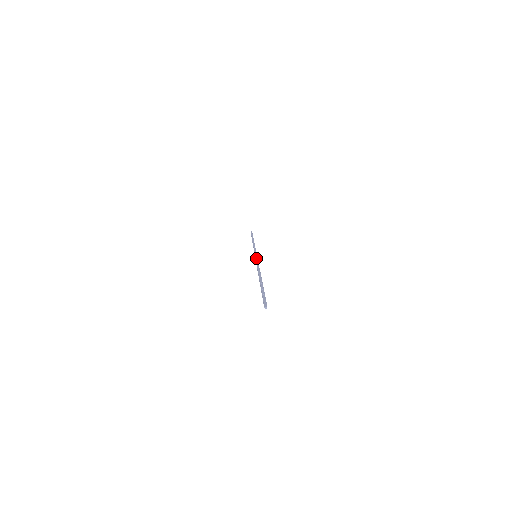
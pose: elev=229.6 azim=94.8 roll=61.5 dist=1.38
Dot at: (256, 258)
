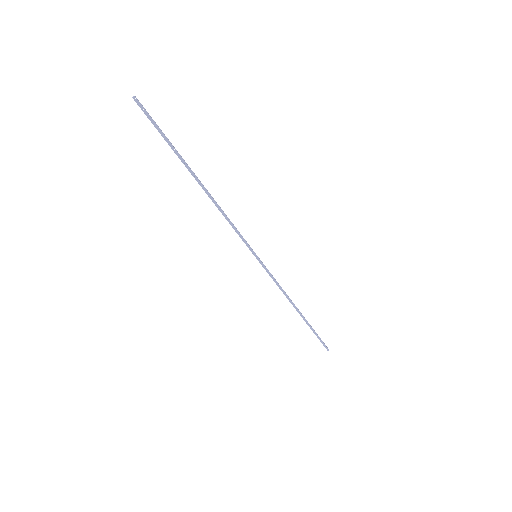
Dot at: (247, 245)
